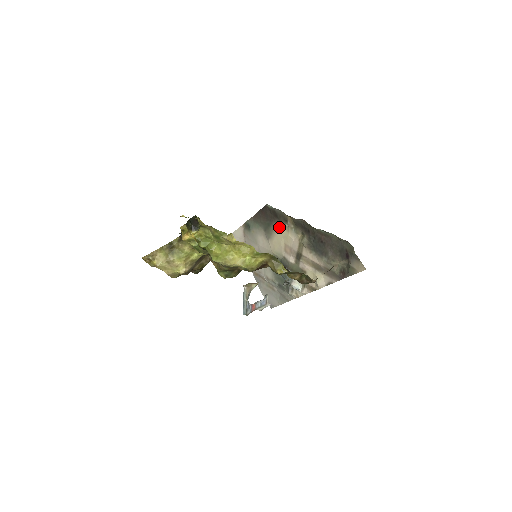
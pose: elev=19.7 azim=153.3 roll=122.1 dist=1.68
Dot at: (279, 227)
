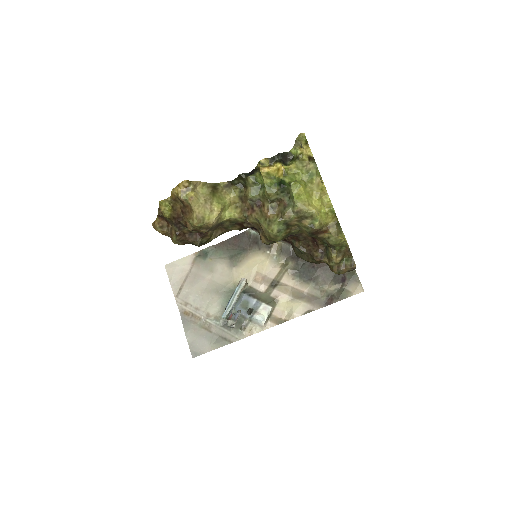
Dot at: (255, 254)
